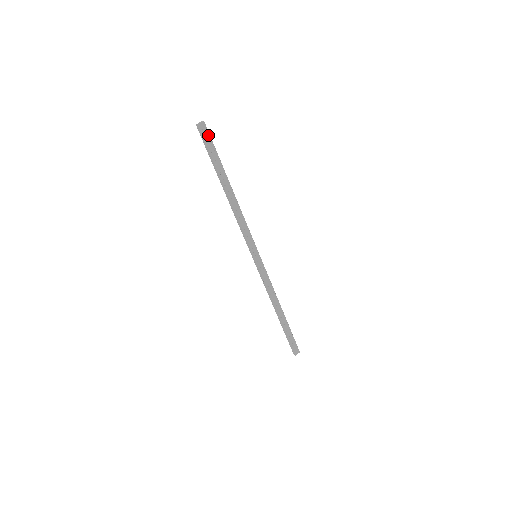
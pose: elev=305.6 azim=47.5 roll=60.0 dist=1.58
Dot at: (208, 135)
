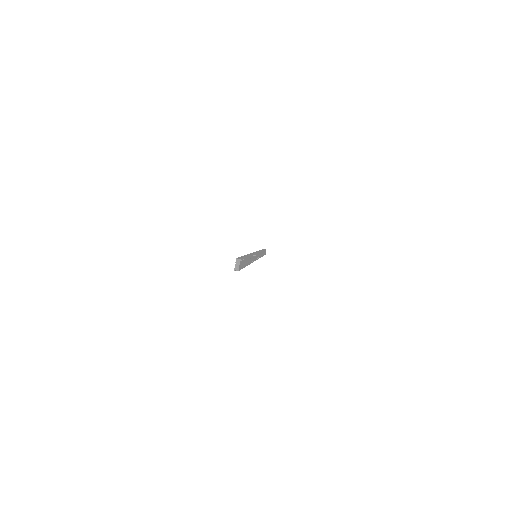
Dot at: (242, 261)
